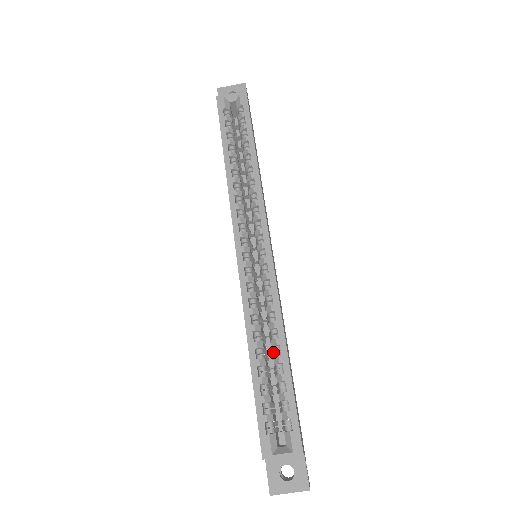
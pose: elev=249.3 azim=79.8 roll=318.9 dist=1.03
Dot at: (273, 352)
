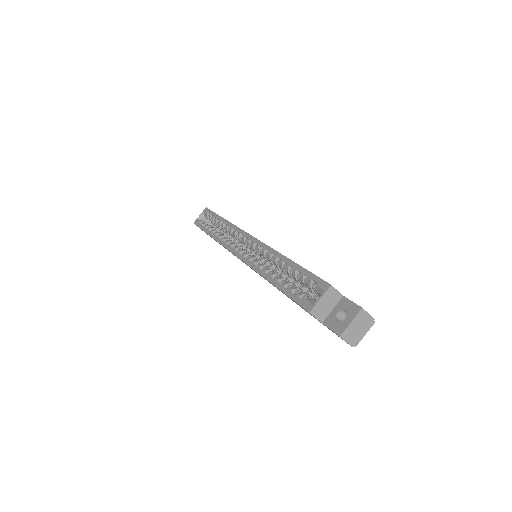
Dot at: (287, 273)
